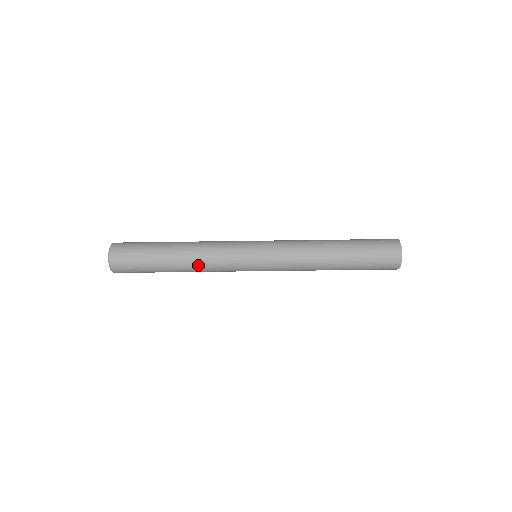
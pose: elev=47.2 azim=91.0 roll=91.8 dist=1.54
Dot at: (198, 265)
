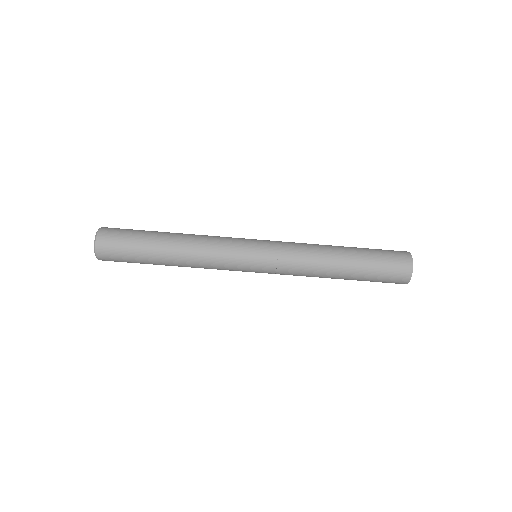
Dot at: (194, 242)
